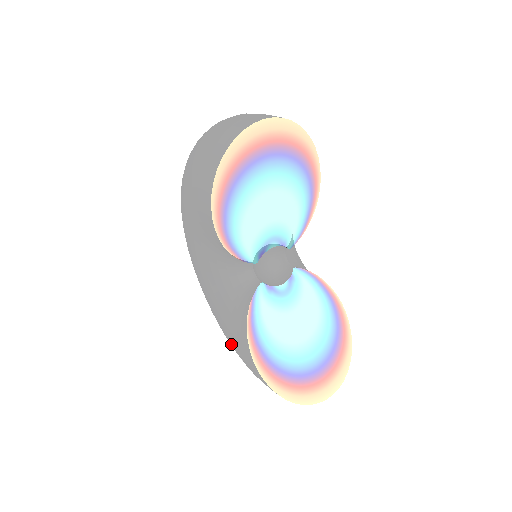
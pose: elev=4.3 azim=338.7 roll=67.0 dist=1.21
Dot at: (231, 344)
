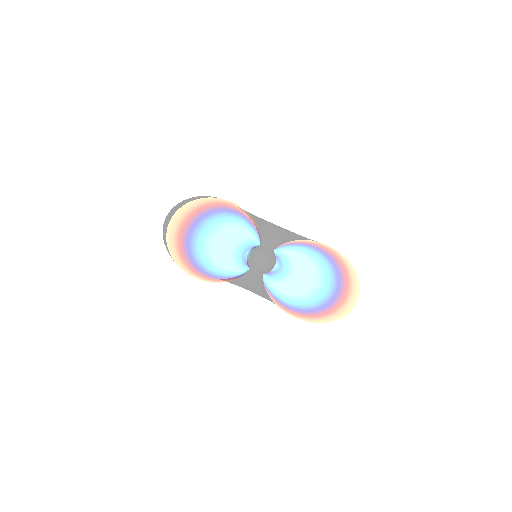
Dot at: occluded
